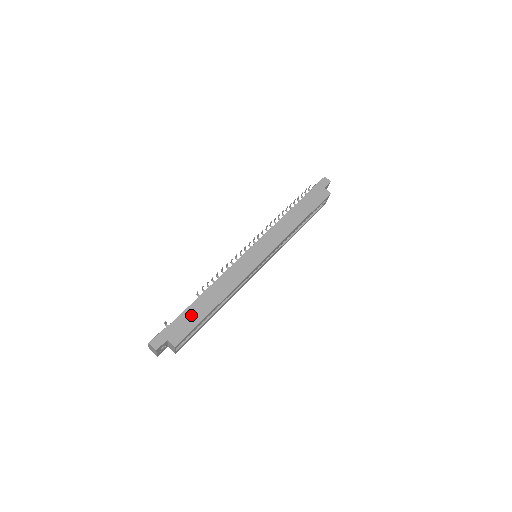
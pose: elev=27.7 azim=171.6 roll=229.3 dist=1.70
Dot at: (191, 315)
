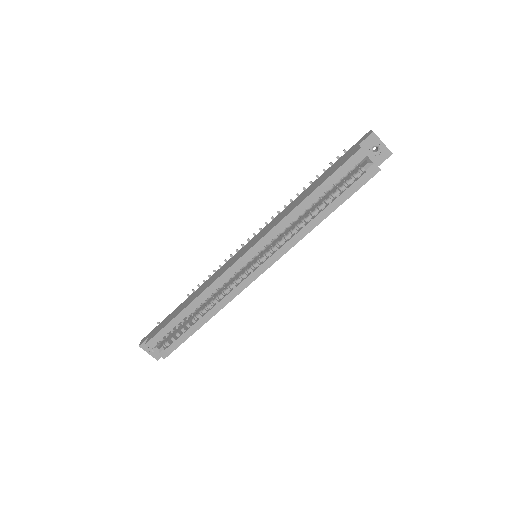
Dot at: (170, 316)
